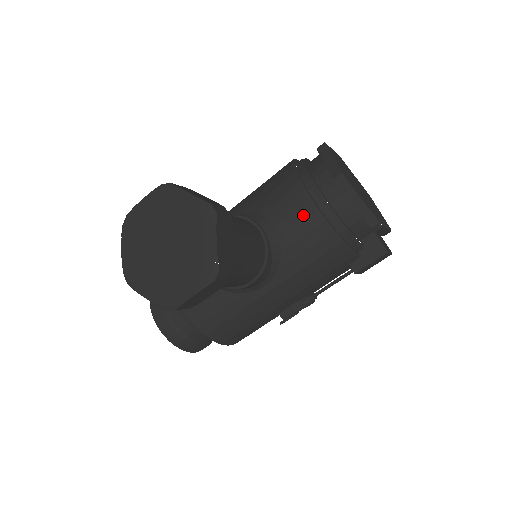
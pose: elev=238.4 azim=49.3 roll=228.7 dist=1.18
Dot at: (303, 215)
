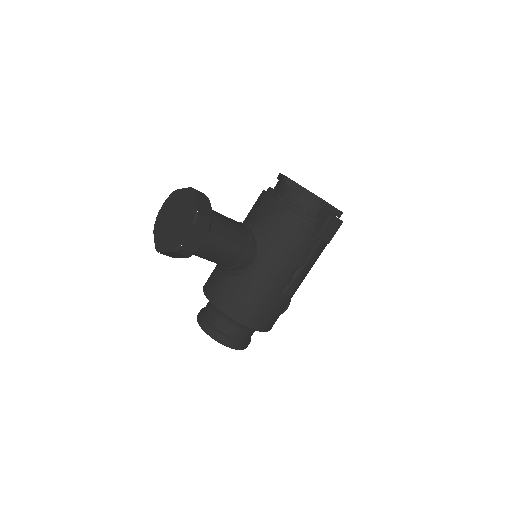
Dot at: (268, 207)
